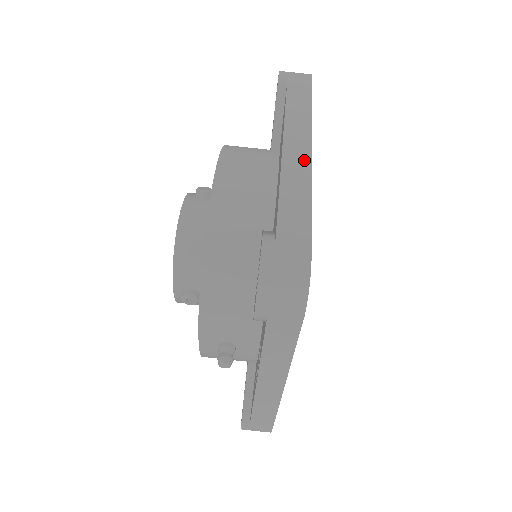
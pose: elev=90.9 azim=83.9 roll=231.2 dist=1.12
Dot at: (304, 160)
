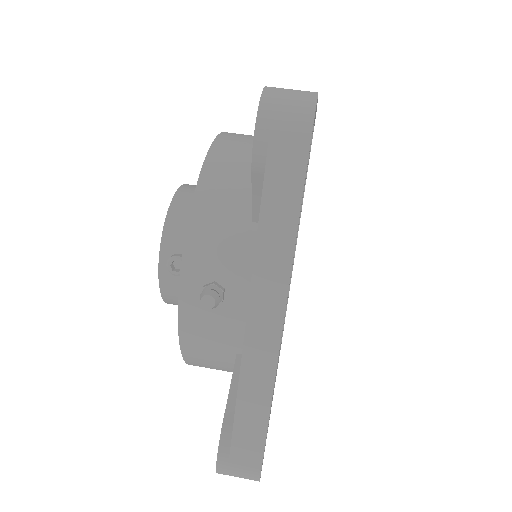
Dot at: occluded
